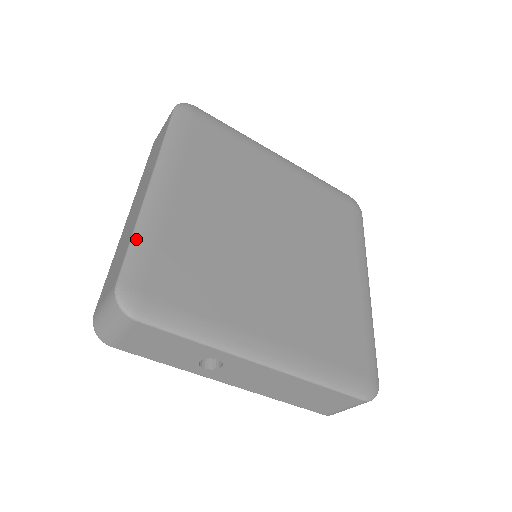
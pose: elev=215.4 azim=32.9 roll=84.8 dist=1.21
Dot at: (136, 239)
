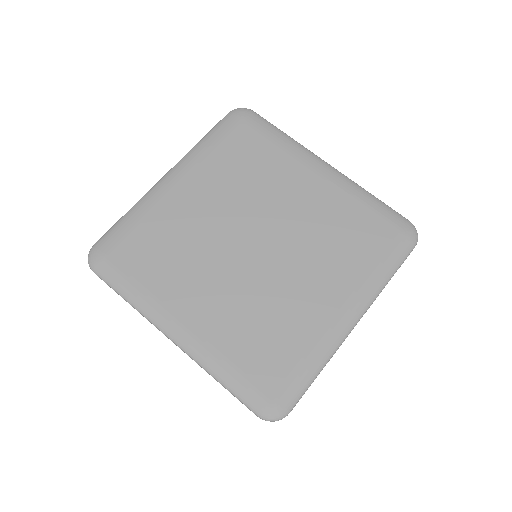
Dot at: (224, 383)
